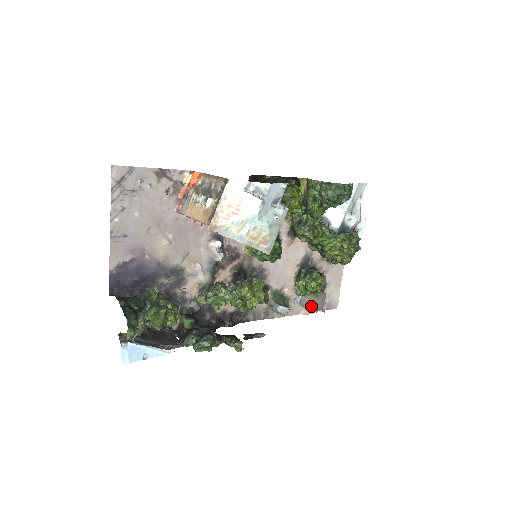
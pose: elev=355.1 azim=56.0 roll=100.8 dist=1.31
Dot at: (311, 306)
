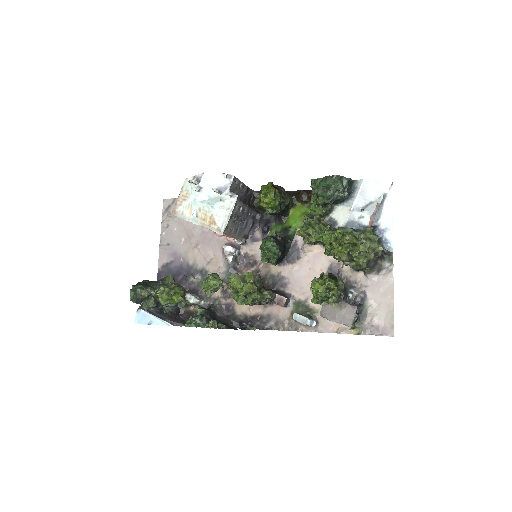
Dot at: (334, 318)
